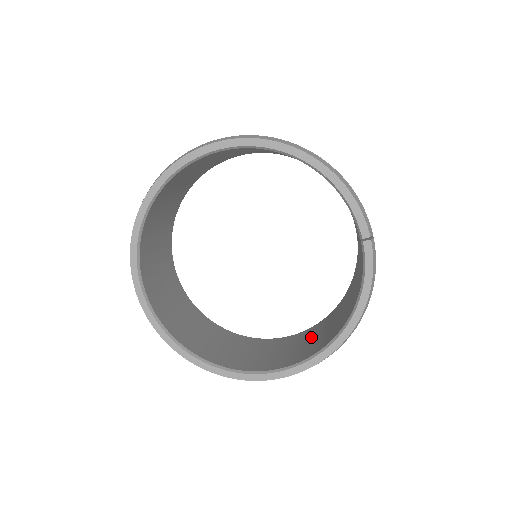
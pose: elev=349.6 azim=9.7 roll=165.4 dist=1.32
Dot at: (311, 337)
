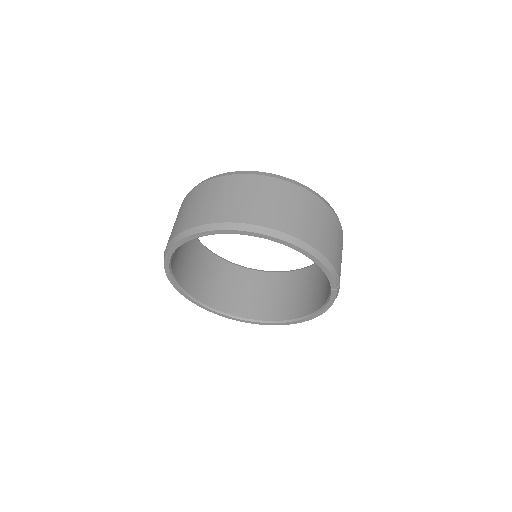
Dot at: (290, 290)
